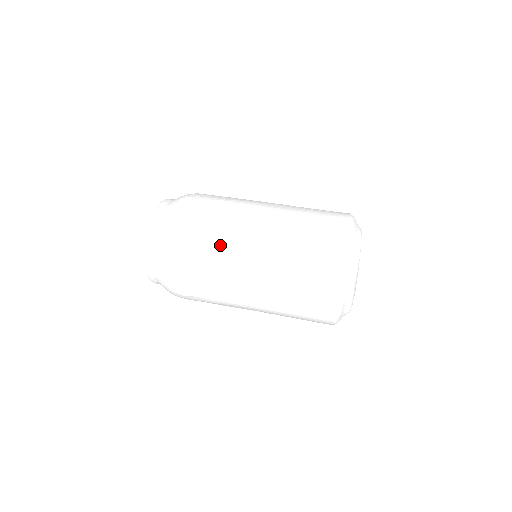
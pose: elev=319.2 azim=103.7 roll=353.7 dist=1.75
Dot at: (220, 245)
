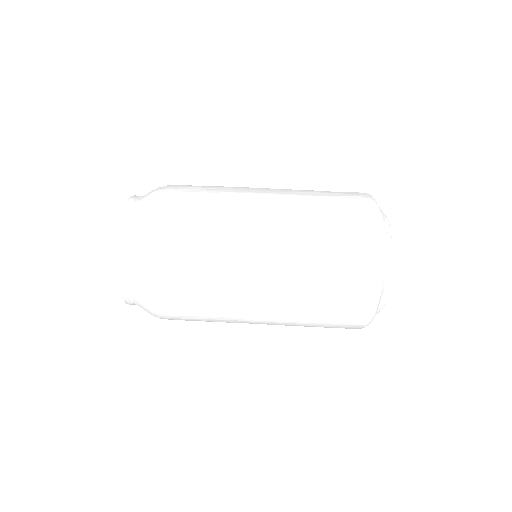
Dot at: (218, 290)
